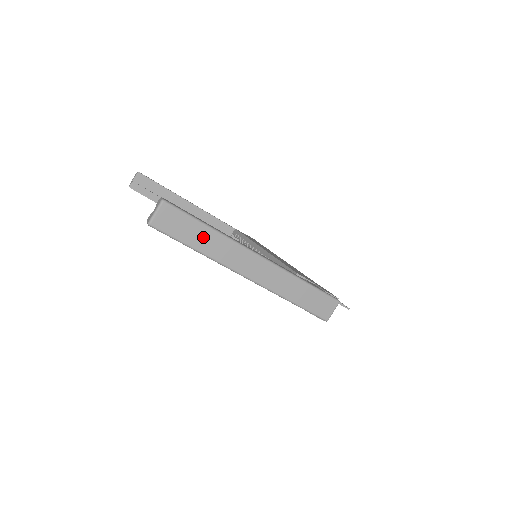
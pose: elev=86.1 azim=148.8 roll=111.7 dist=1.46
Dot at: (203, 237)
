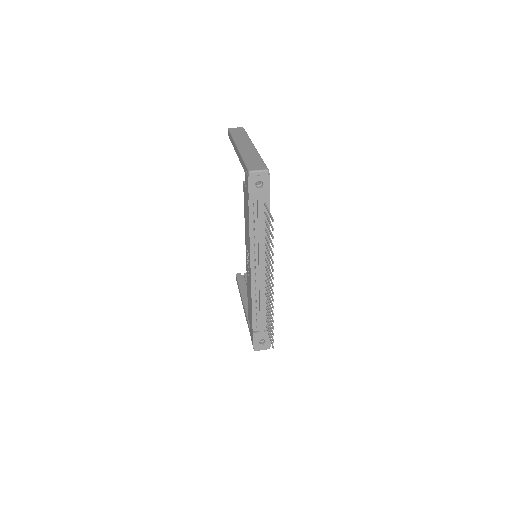
Dot at: (241, 135)
